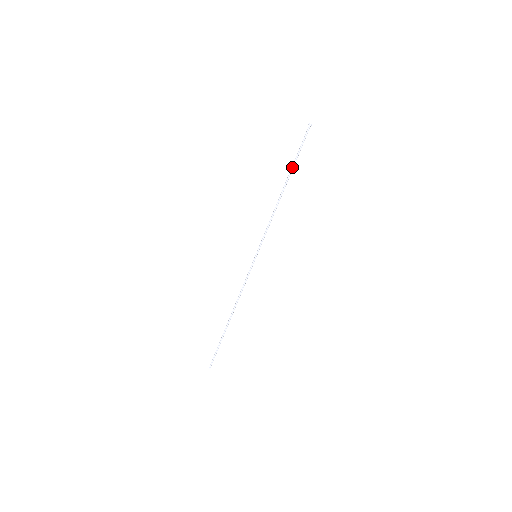
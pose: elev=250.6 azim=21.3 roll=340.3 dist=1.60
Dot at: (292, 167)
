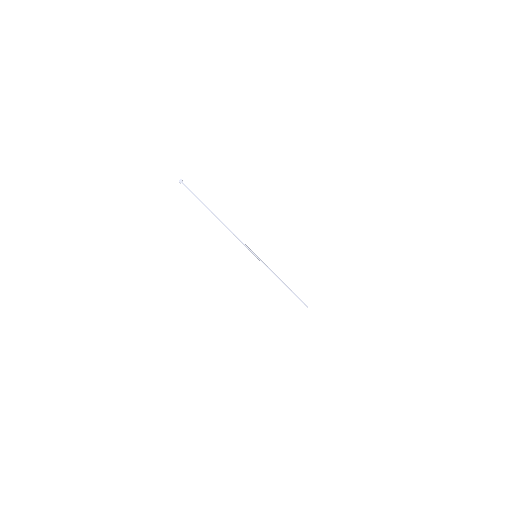
Dot at: occluded
